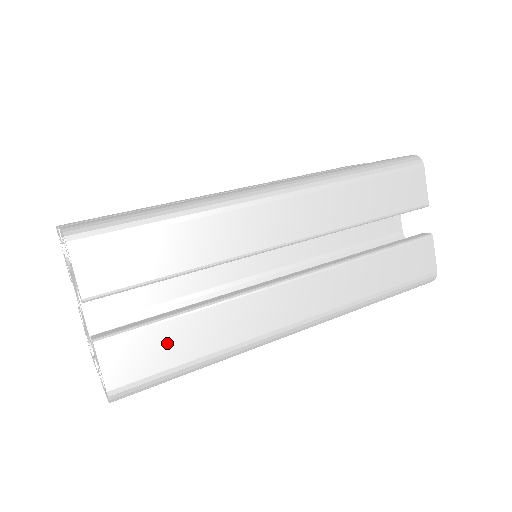
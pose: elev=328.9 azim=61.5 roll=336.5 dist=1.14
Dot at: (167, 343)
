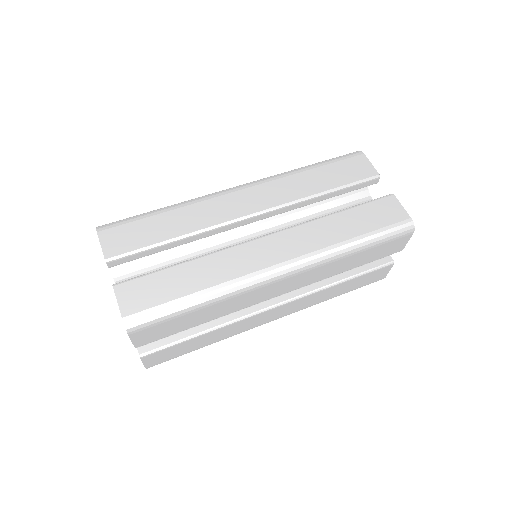
Dot at: (166, 284)
